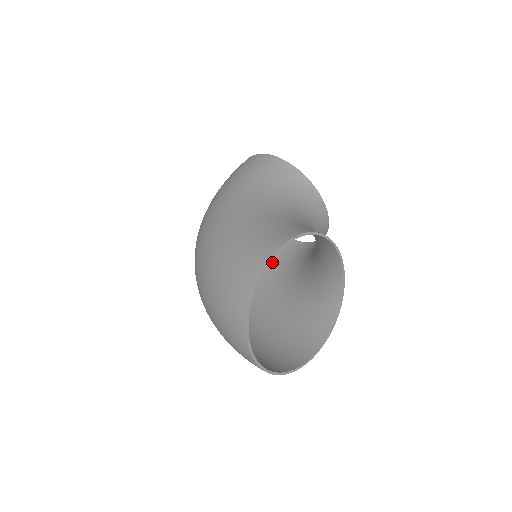
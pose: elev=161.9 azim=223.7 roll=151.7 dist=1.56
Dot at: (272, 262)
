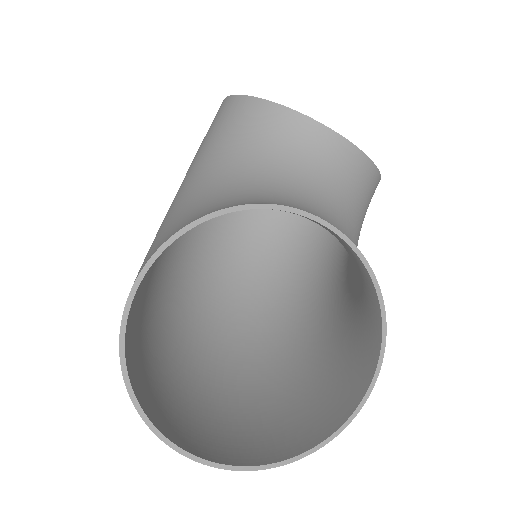
Dot at: occluded
